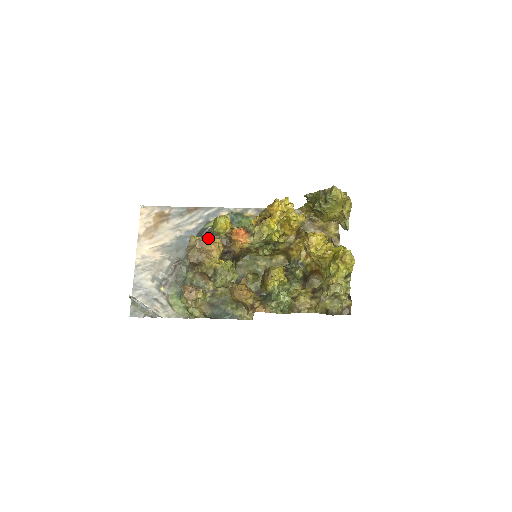
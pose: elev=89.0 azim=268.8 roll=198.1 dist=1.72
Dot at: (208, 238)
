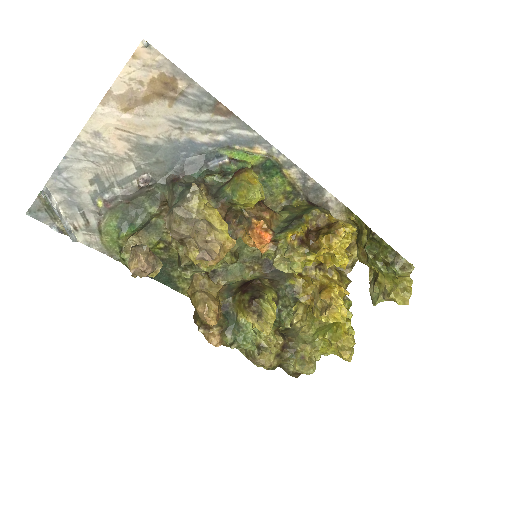
Dot at: (217, 215)
